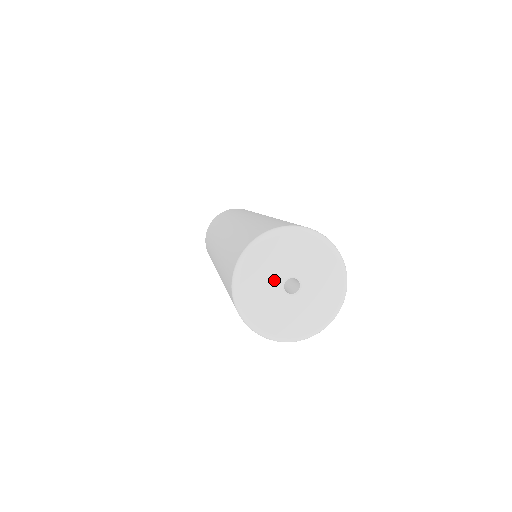
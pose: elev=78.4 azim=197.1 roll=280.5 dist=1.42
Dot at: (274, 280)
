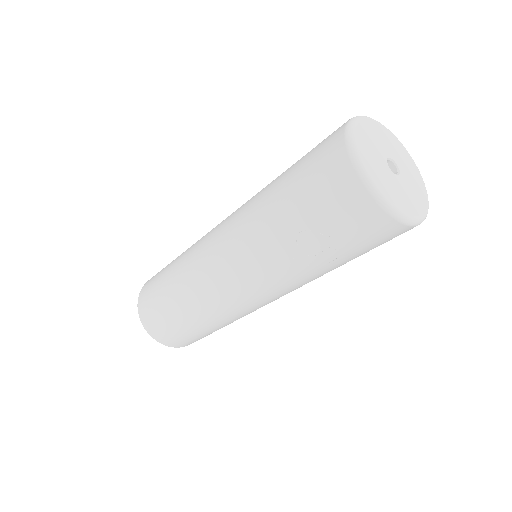
Dot at: (384, 148)
